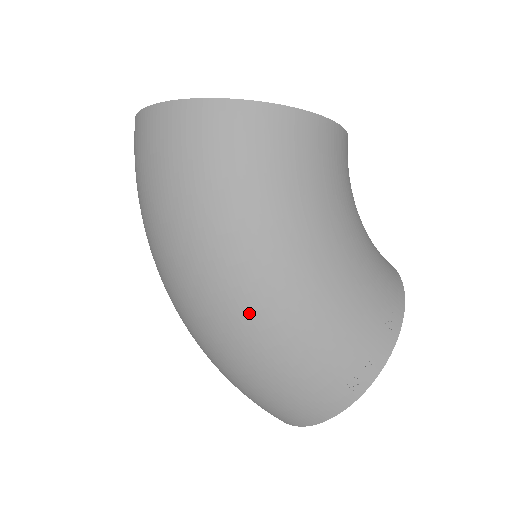
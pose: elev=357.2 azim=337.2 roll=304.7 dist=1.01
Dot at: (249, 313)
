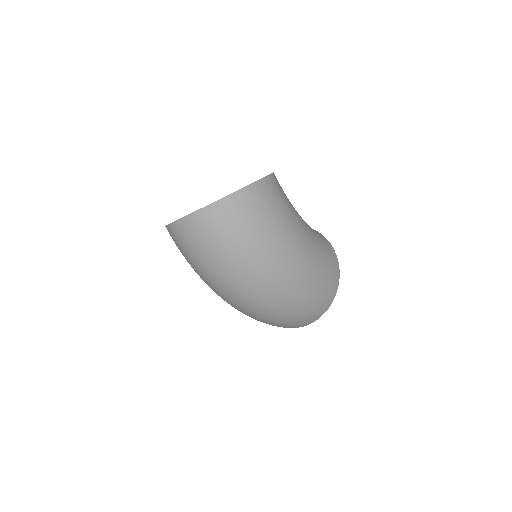
Dot at: (299, 272)
